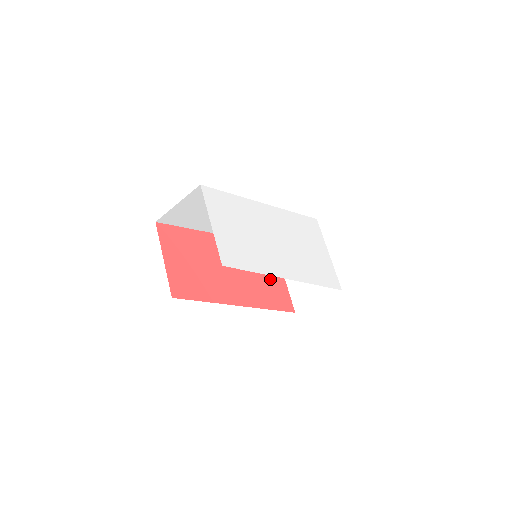
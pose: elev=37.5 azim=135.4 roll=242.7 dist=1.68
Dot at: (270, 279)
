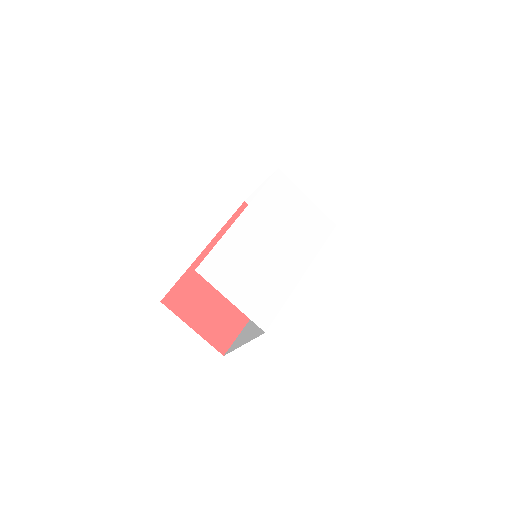
Dot at: occluded
